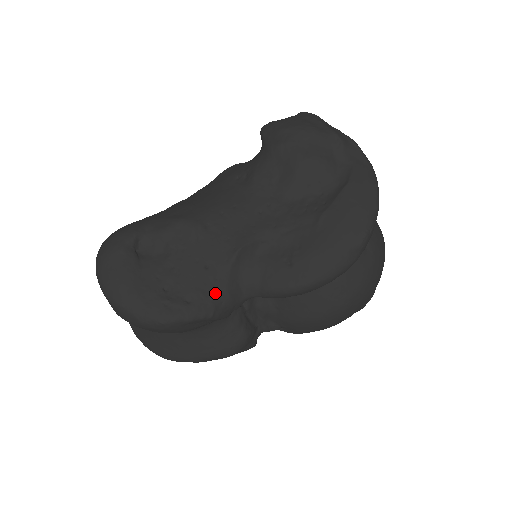
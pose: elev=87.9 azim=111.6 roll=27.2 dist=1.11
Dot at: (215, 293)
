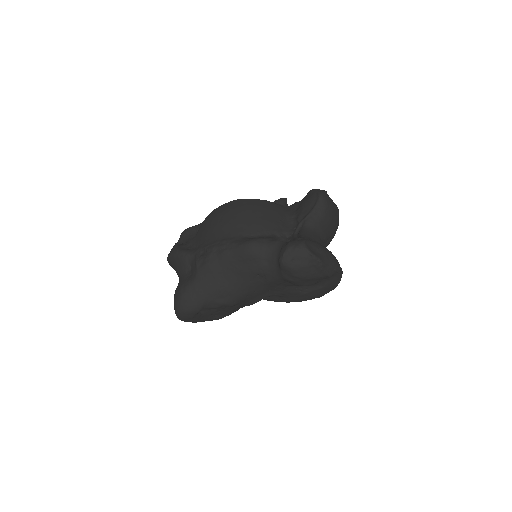
Dot at: occluded
